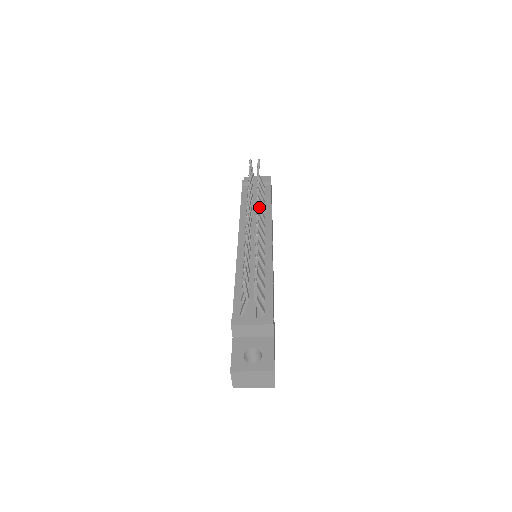
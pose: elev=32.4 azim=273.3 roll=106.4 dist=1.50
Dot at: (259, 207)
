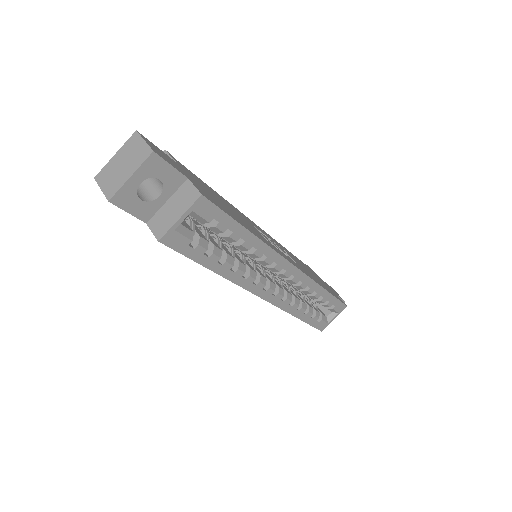
Dot at: occluded
